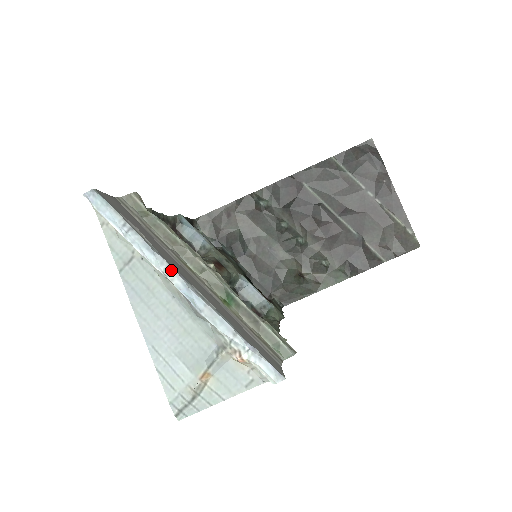
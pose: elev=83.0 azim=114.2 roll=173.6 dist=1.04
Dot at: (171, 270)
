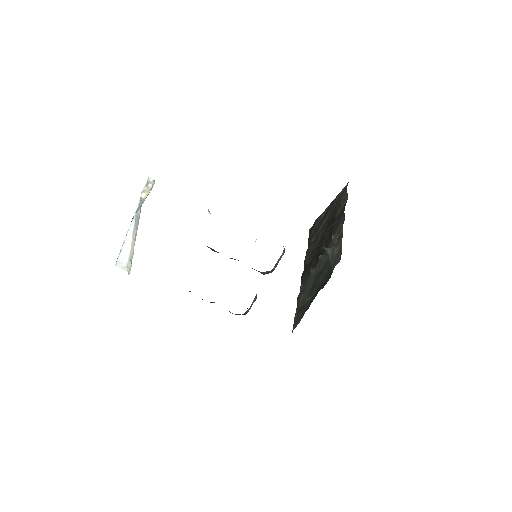
Dot at: (129, 228)
